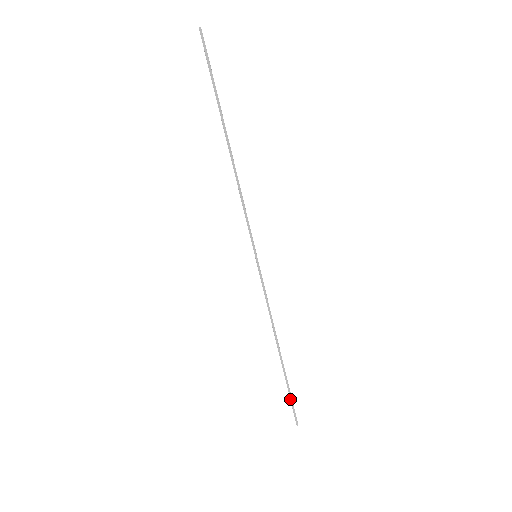
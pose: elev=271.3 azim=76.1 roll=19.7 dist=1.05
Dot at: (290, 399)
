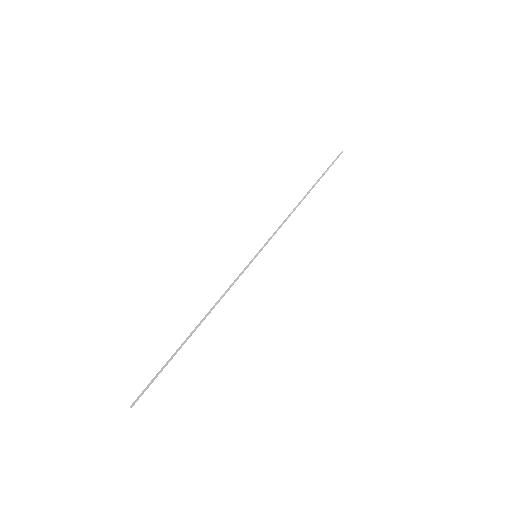
Dot at: (156, 375)
